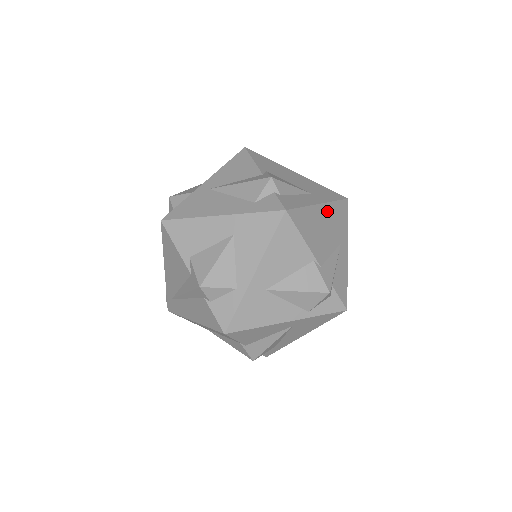
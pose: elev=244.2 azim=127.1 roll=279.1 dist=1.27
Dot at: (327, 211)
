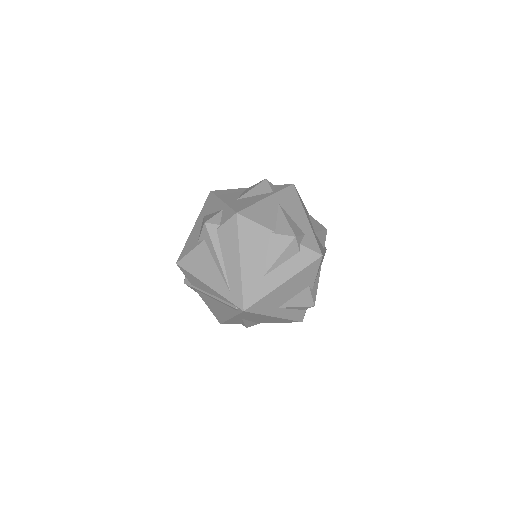
Dot at: occluded
